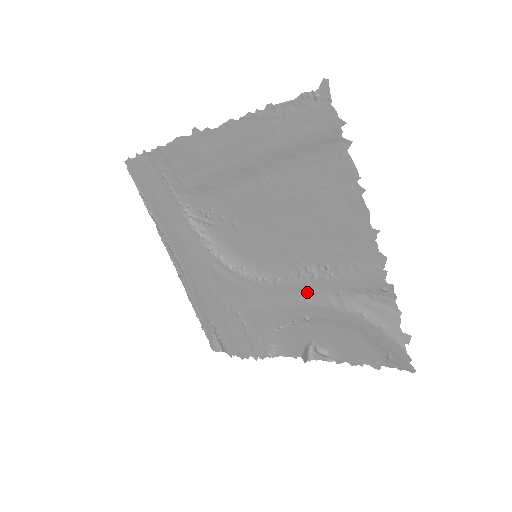
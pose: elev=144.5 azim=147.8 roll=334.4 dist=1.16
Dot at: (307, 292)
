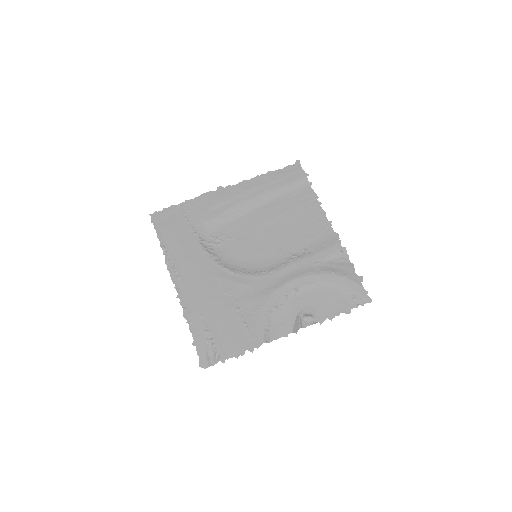
Dot at: (294, 270)
